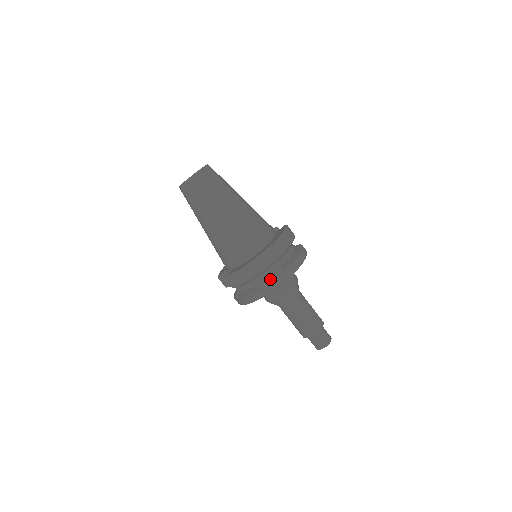
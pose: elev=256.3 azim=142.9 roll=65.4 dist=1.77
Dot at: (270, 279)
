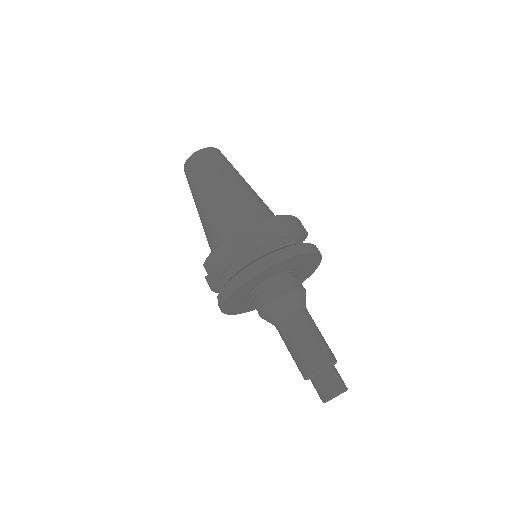
Dot at: (252, 262)
